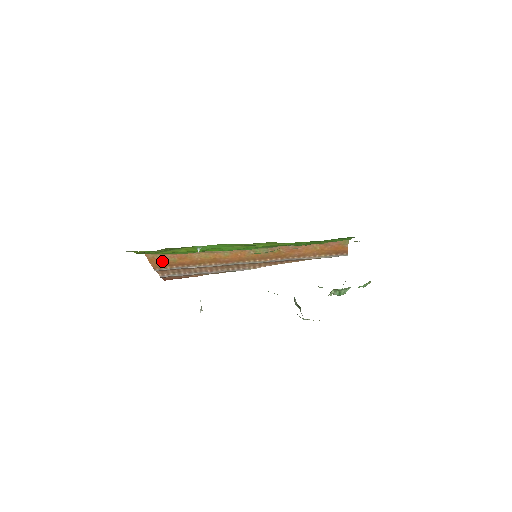
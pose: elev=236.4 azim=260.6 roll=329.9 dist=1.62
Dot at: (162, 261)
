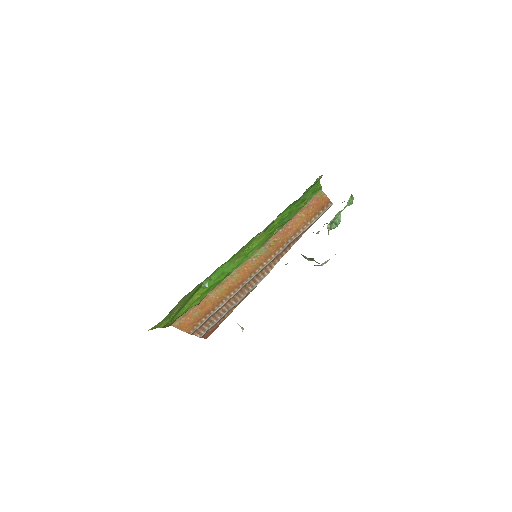
Dot at: (190, 321)
